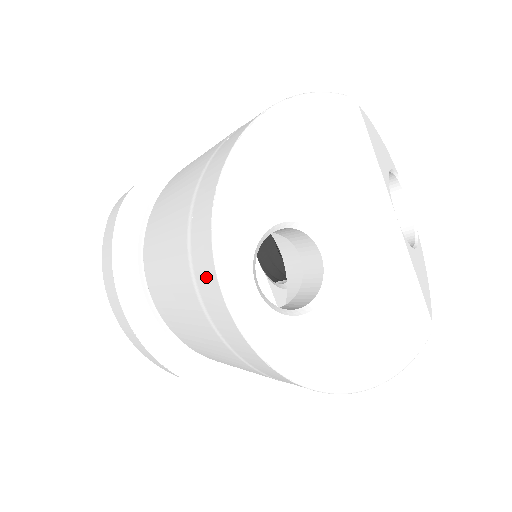
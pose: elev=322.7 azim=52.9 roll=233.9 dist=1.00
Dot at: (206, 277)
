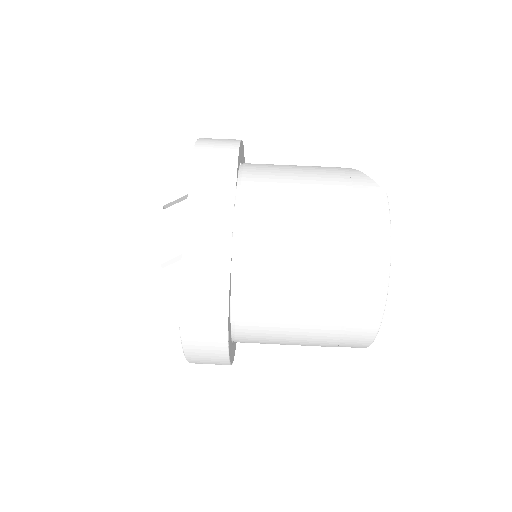
Dot at: (355, 345)
